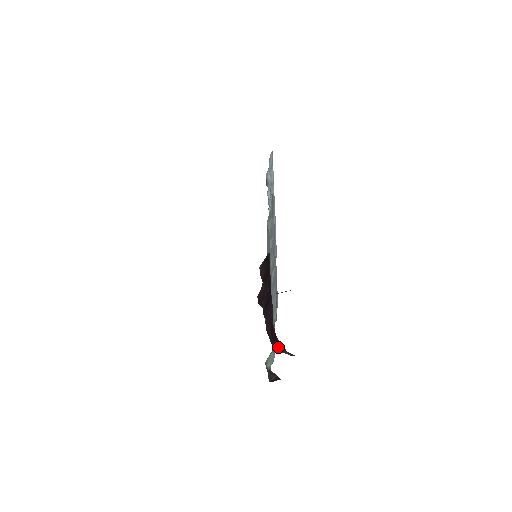
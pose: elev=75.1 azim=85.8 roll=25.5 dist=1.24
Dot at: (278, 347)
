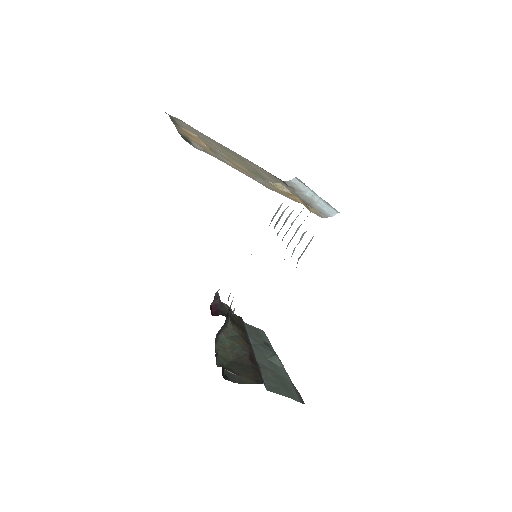
Dot at: (222, 328)
